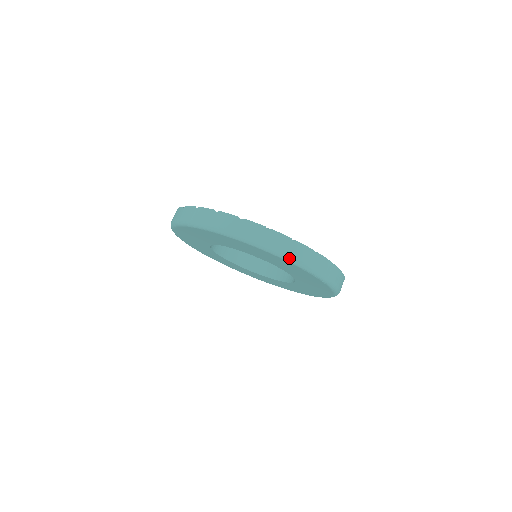
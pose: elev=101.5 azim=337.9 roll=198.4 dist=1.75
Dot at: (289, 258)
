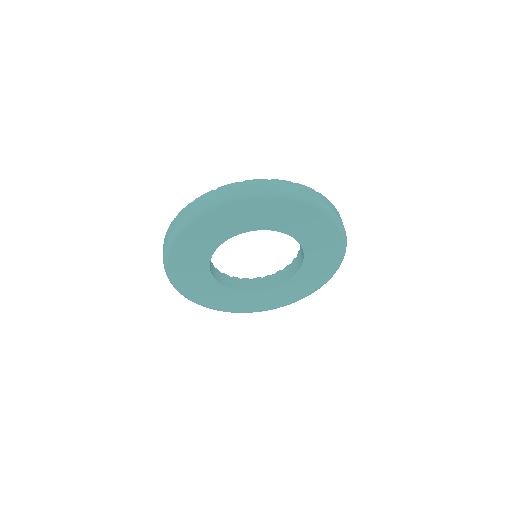
Dot at: (247, 194)
